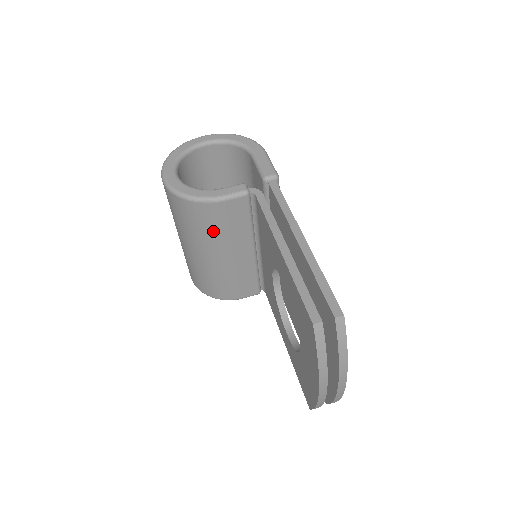
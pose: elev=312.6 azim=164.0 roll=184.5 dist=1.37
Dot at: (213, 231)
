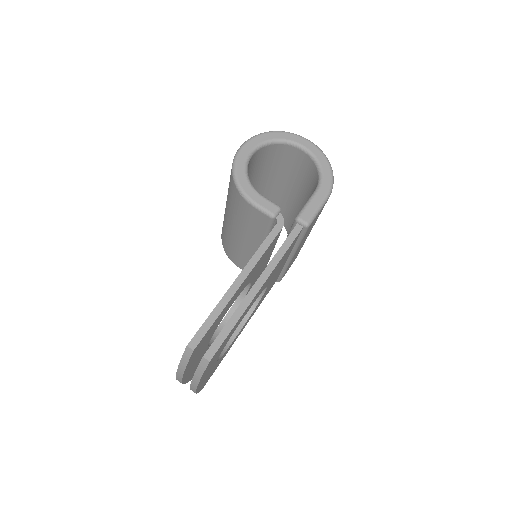
Dot at: (238, 214)
